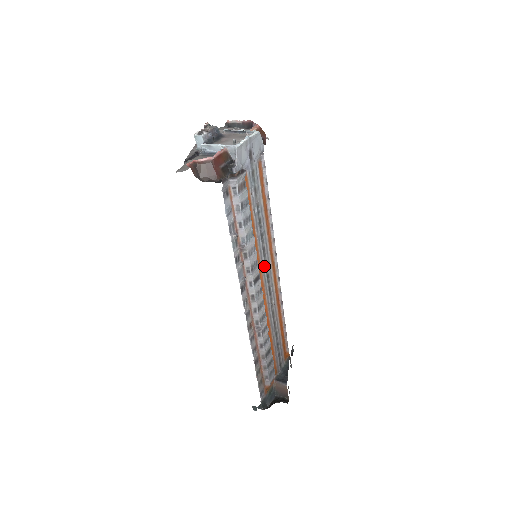
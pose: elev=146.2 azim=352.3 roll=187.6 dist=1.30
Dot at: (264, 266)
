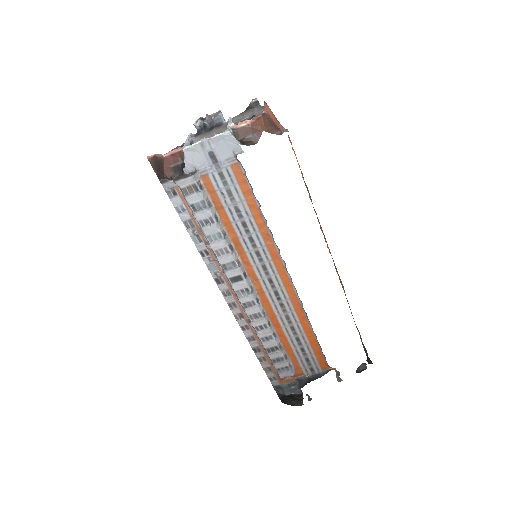
Dot at: (261, 269)
